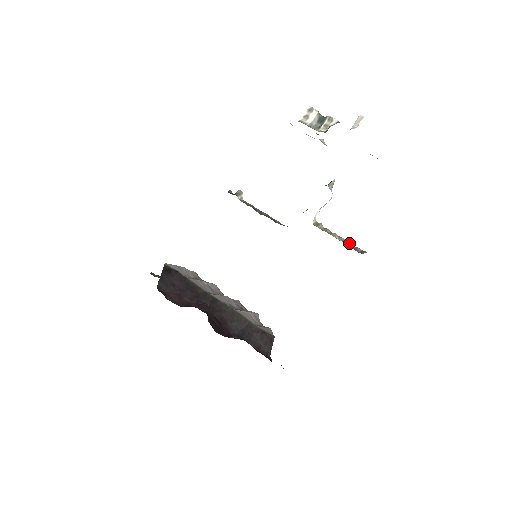
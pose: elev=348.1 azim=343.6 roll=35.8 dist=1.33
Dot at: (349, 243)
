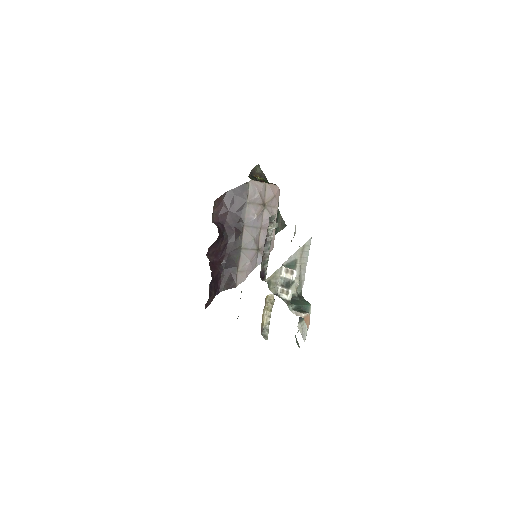
Dot at: (267, 326)
